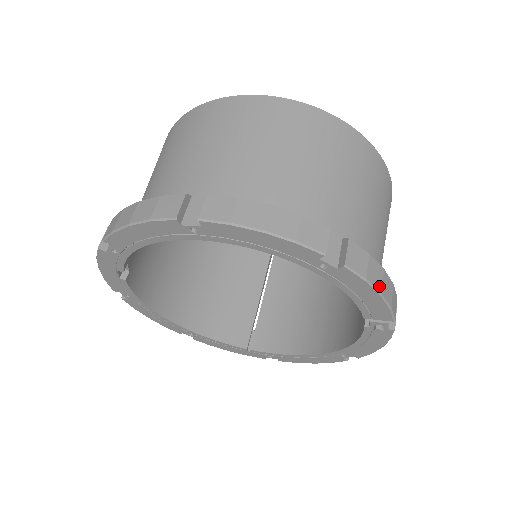
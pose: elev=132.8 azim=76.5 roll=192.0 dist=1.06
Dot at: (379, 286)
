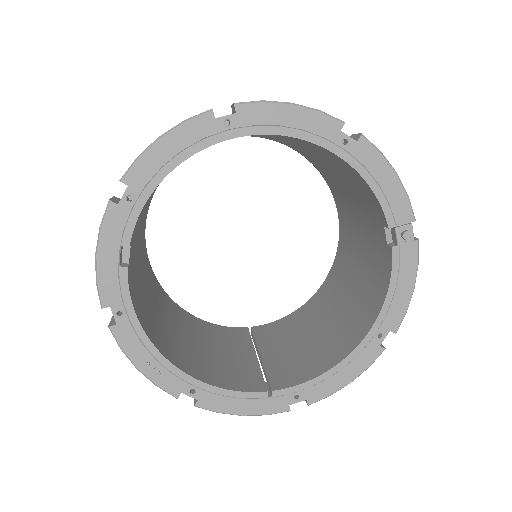
Dot at: (392, 169)
